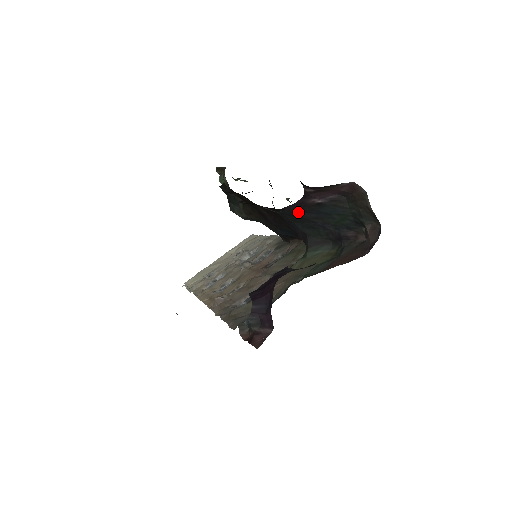
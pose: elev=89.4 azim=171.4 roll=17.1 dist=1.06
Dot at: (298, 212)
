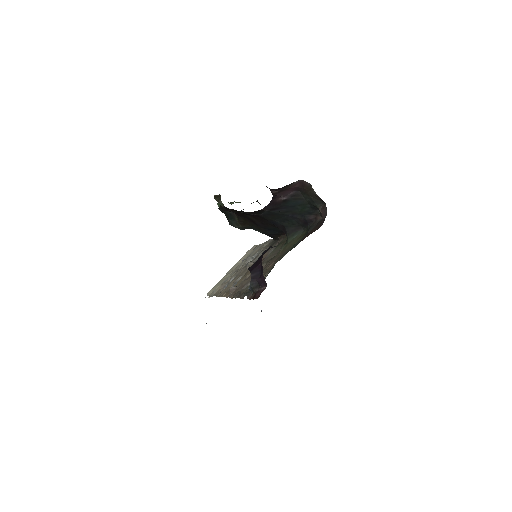
Dot at: (273, 210)
